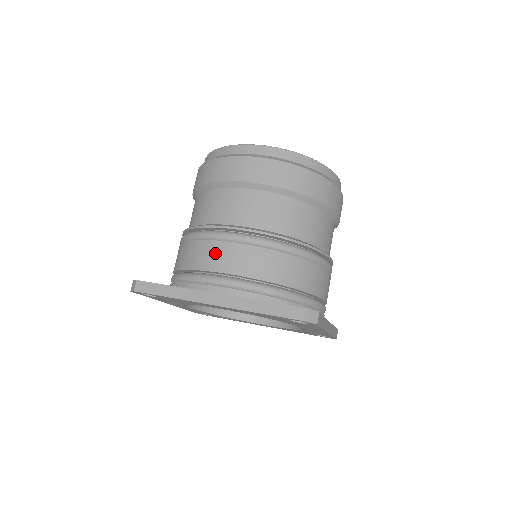
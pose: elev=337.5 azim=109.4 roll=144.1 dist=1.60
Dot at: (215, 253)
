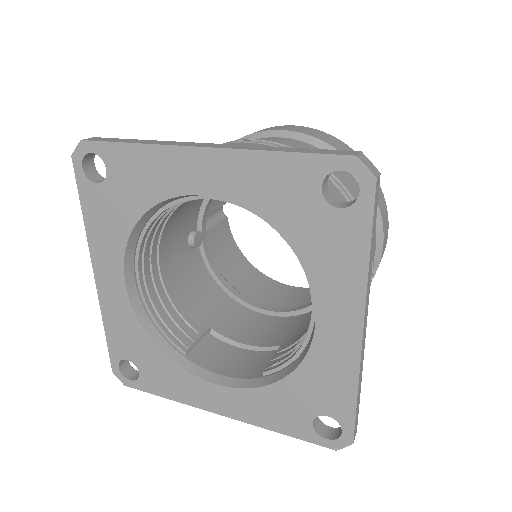
Dot at: occluded
